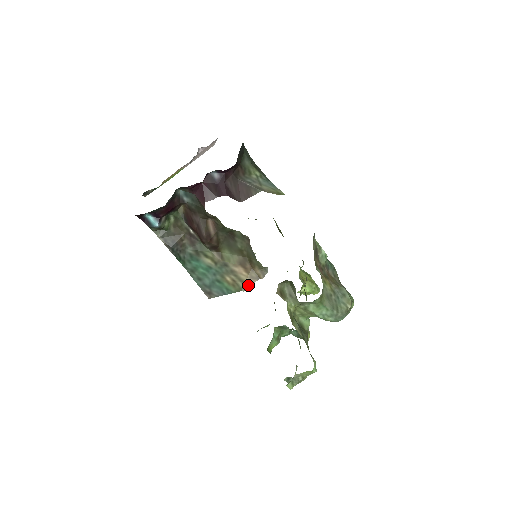
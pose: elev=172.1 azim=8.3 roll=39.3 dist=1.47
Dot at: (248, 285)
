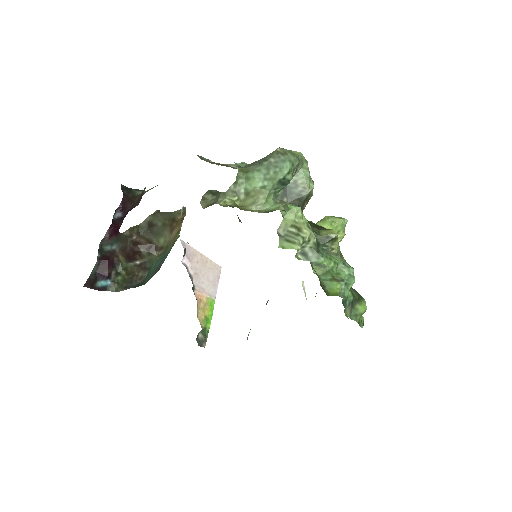
Dot at: (179, 231)
